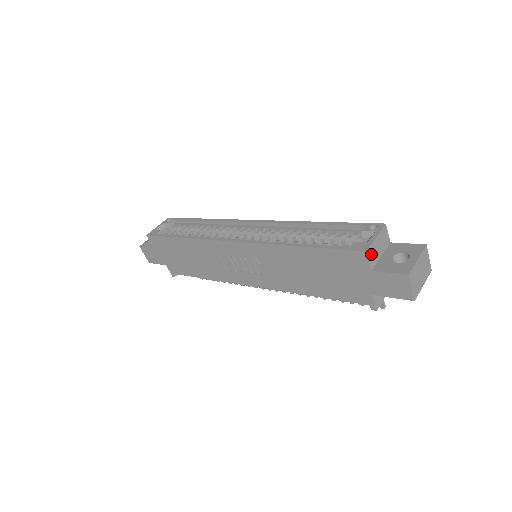
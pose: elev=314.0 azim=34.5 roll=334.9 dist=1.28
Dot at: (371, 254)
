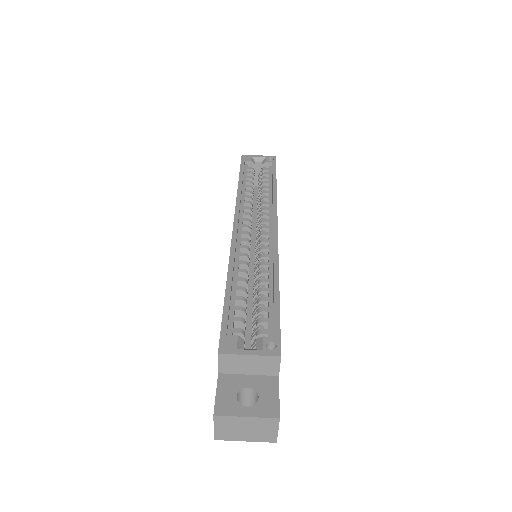
Dot at: (228, 361)
